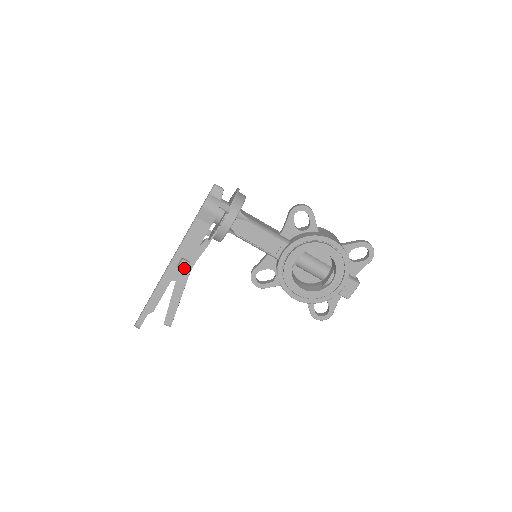
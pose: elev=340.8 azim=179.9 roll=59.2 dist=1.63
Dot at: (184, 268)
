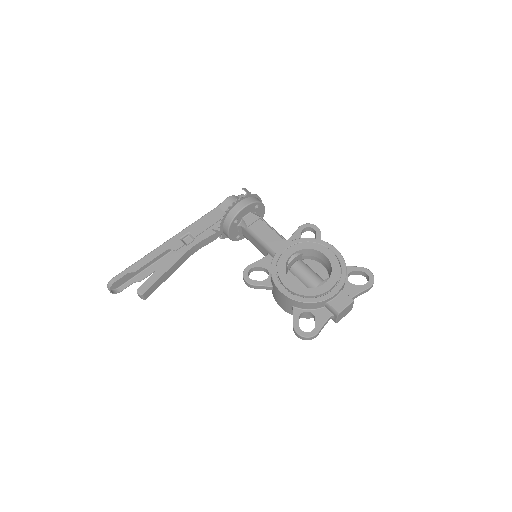
Dot at: (186, 244)
